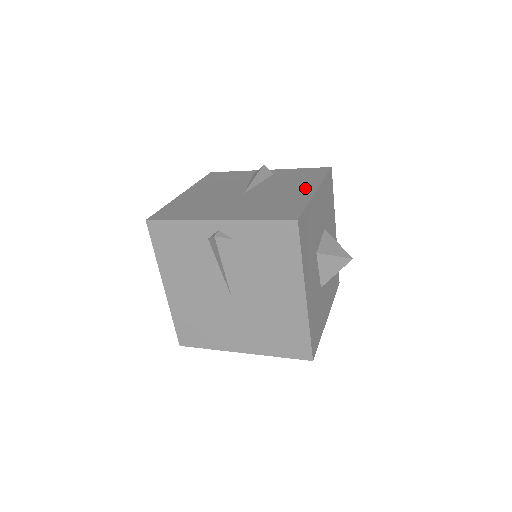
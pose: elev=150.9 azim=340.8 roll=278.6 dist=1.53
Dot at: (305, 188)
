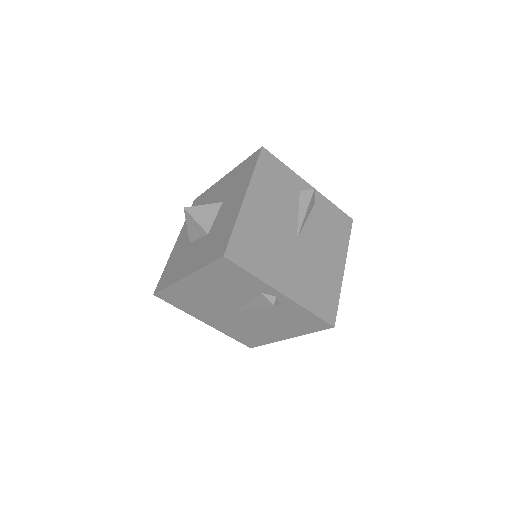
Dot at: occluded
